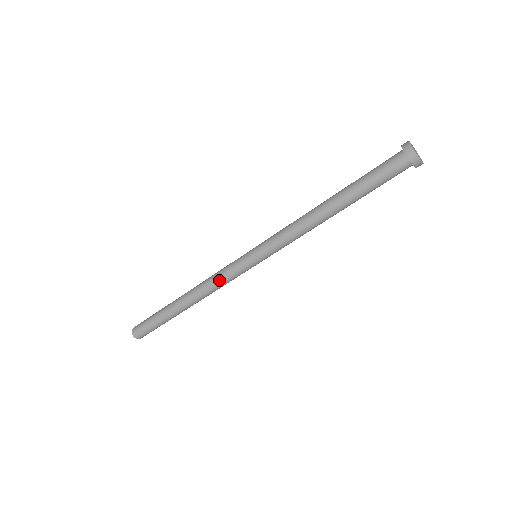
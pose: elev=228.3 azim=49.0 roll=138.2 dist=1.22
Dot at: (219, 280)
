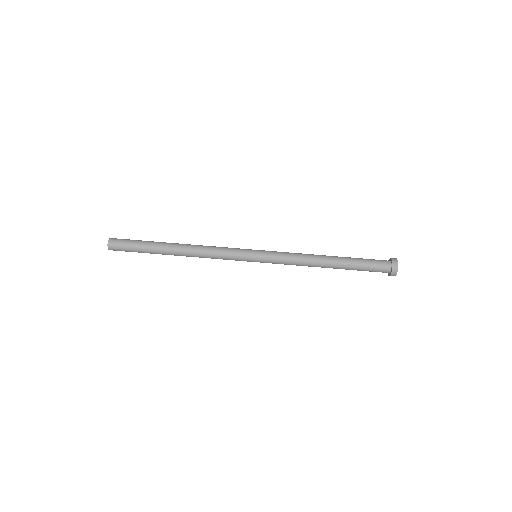
Dot at: (219, 248)
